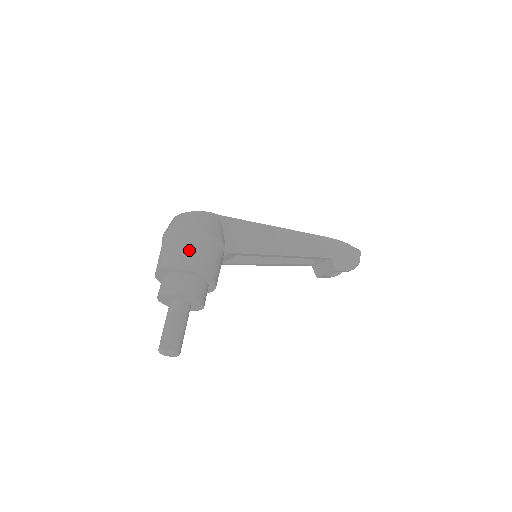
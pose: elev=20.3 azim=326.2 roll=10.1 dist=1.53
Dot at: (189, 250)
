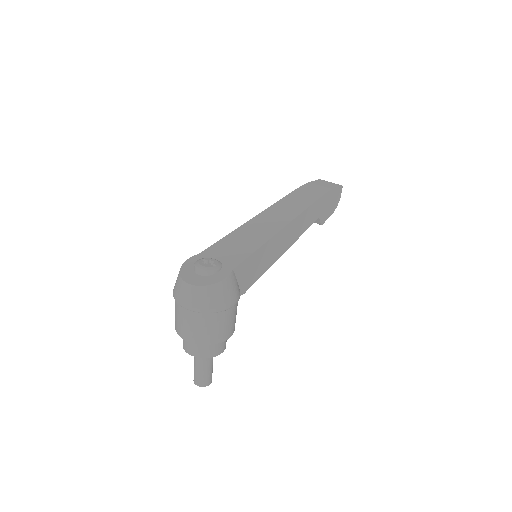
Dot at: (215, 328)
